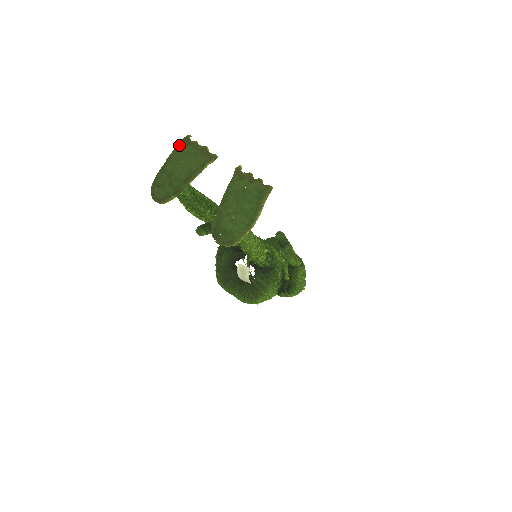
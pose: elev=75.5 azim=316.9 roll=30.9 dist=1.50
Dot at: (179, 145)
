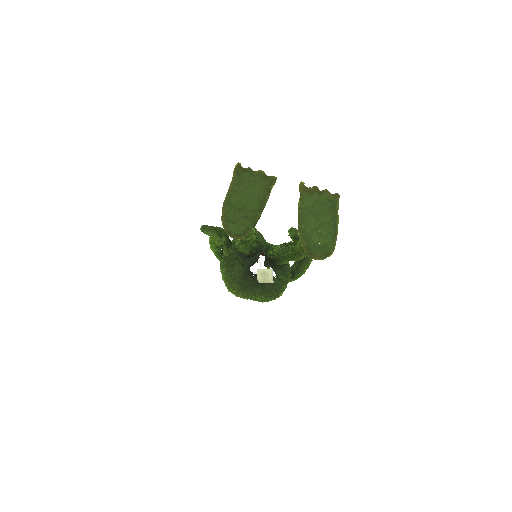
Dot at: (236, 175)
